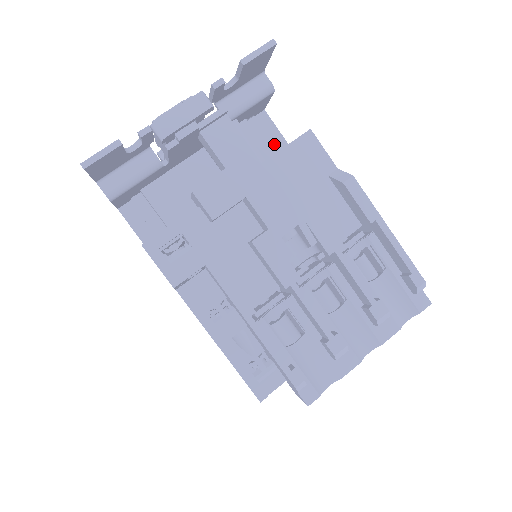
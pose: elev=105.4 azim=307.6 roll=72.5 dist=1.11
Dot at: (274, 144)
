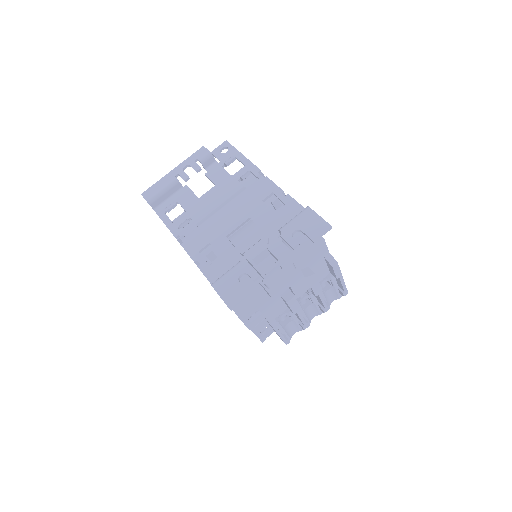
Dot at: occluded
